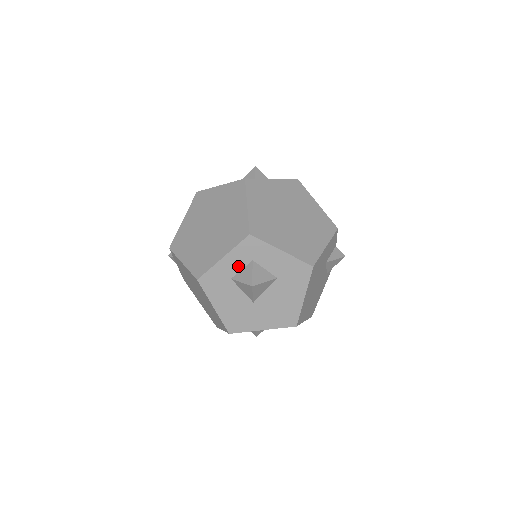
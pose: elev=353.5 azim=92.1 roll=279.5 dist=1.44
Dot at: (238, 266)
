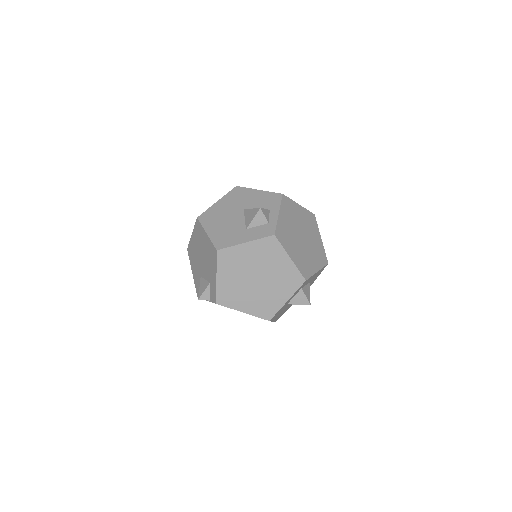
Dot at: (293, 297)
